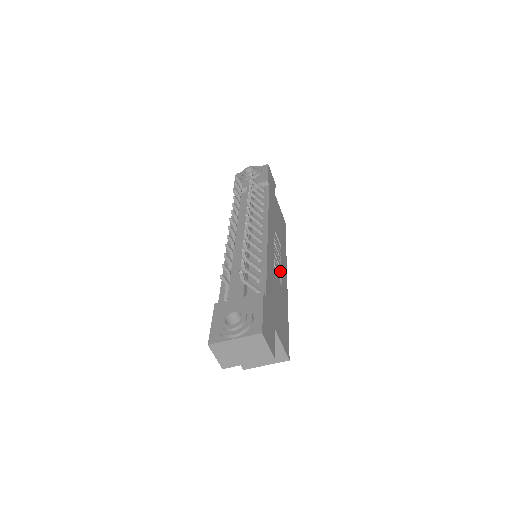
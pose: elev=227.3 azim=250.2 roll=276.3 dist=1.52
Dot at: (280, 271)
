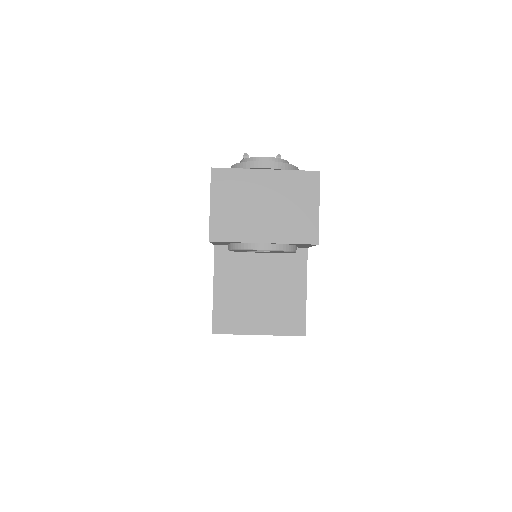
Dot at: occluded
